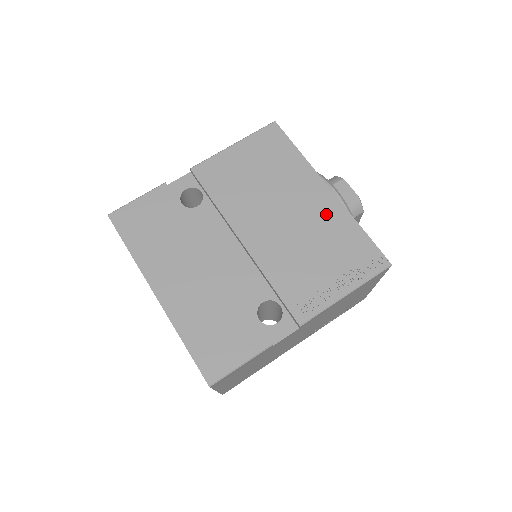
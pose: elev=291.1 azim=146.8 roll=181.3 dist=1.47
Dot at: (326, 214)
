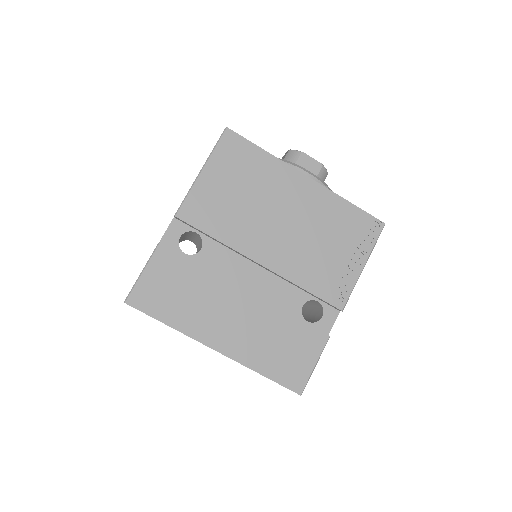
Dot at: (317, 204)
